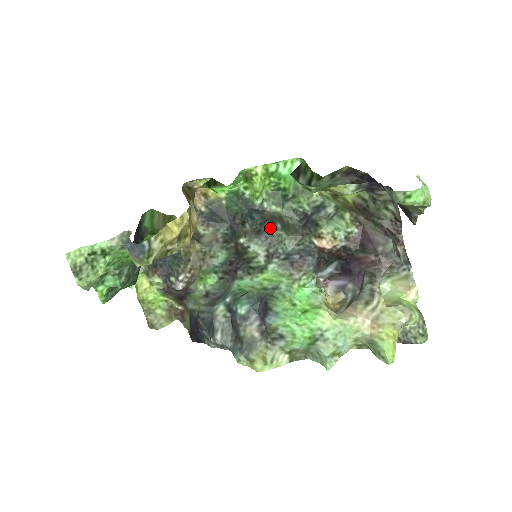
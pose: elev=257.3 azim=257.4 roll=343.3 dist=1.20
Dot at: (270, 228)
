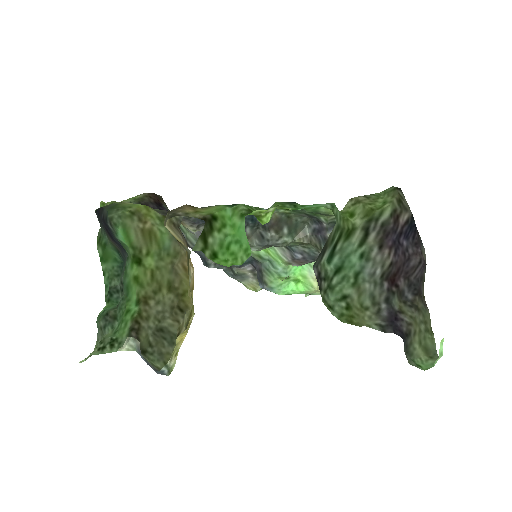
Dot at: (275, 237)
